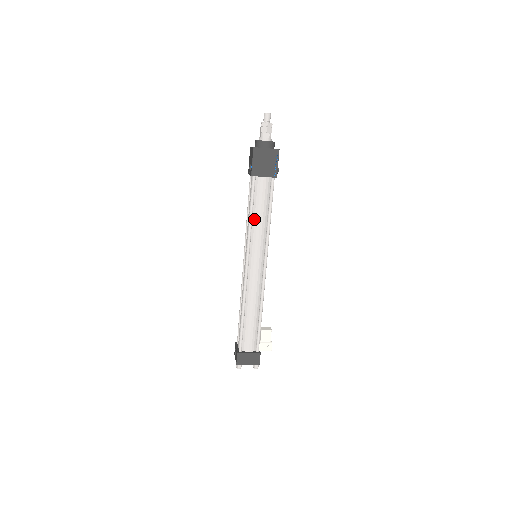
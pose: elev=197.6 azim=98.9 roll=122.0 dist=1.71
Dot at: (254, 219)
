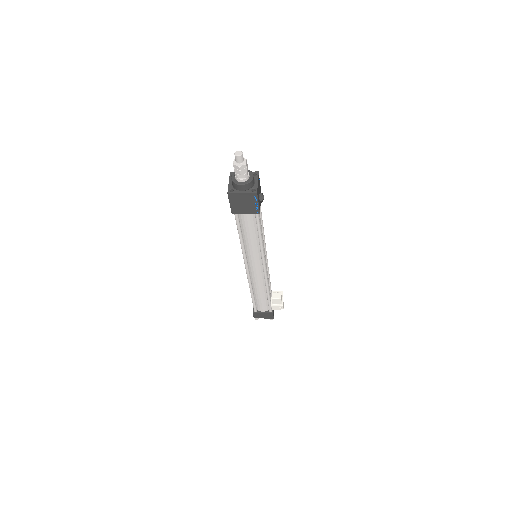
Dot at: (245, 240)
